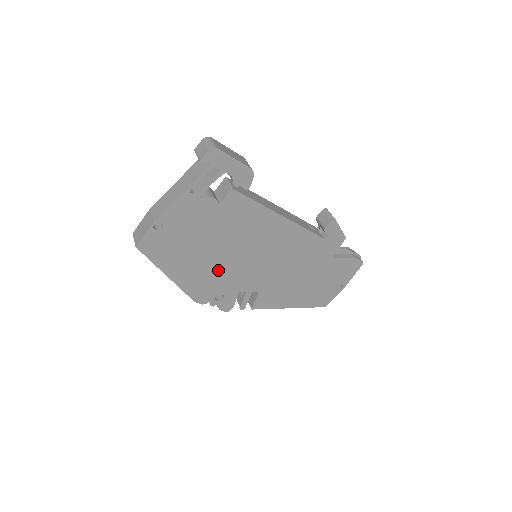
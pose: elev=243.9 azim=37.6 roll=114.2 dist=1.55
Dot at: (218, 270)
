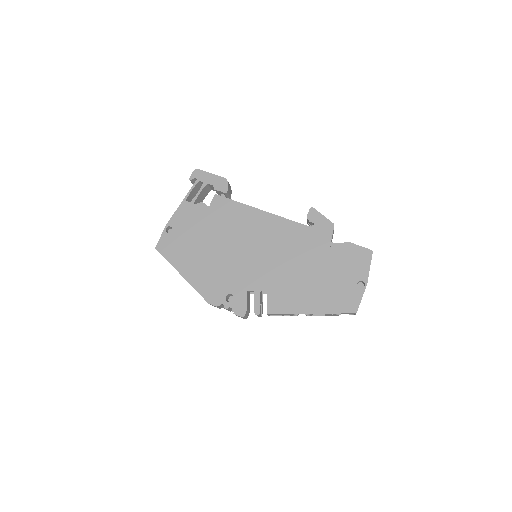
Dot at: (222, 267)
